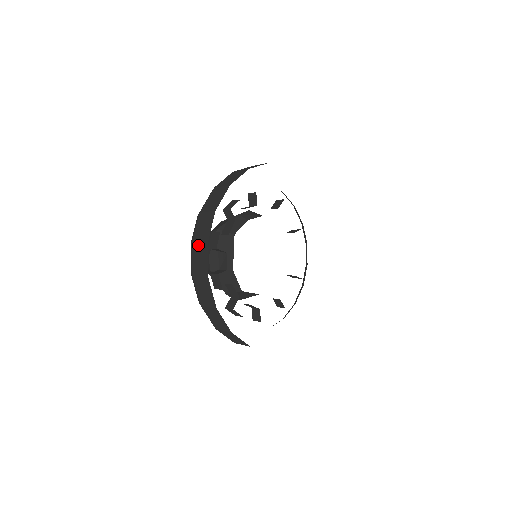
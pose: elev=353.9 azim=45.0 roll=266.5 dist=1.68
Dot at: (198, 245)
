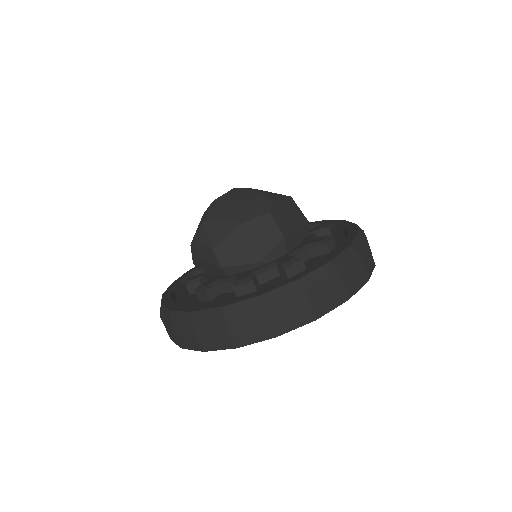
Dot at: (173, 333)
